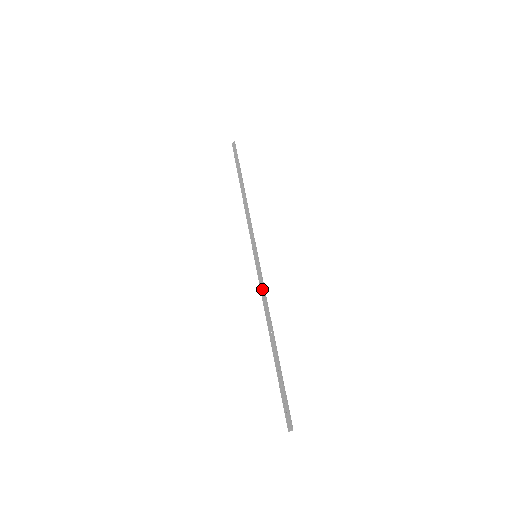
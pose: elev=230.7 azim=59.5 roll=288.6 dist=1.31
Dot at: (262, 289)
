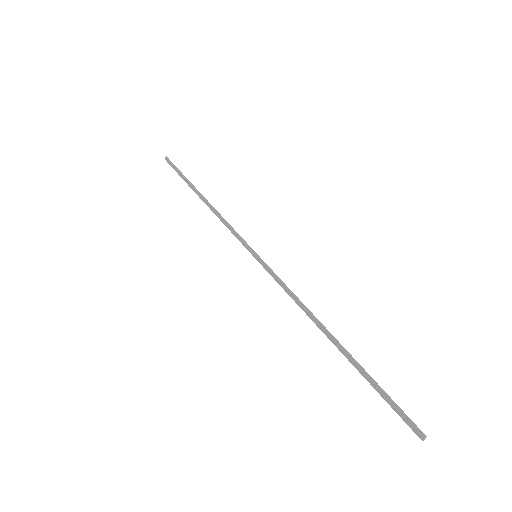
Dot at: (284, 288)
